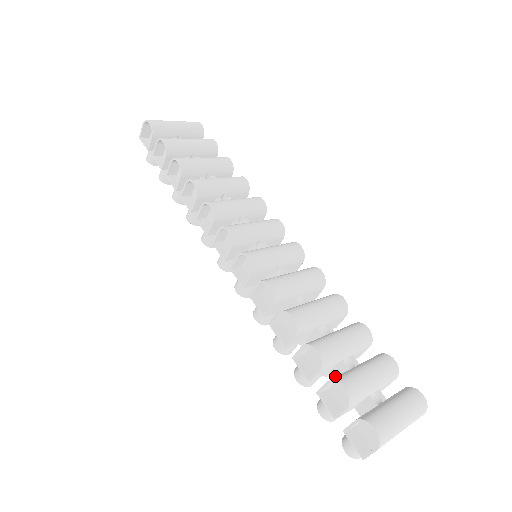
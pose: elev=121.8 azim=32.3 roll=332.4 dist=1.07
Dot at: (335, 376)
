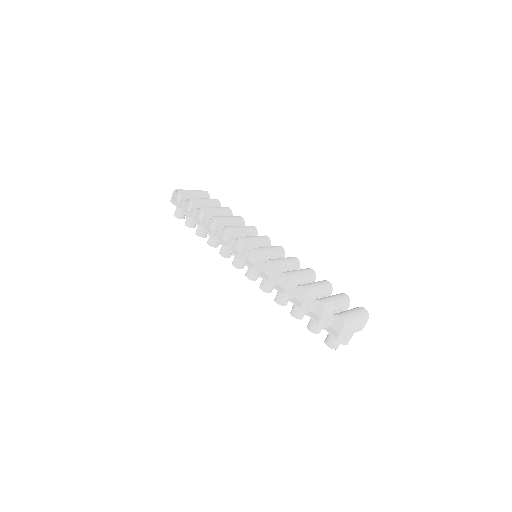
Dot at: occluded
